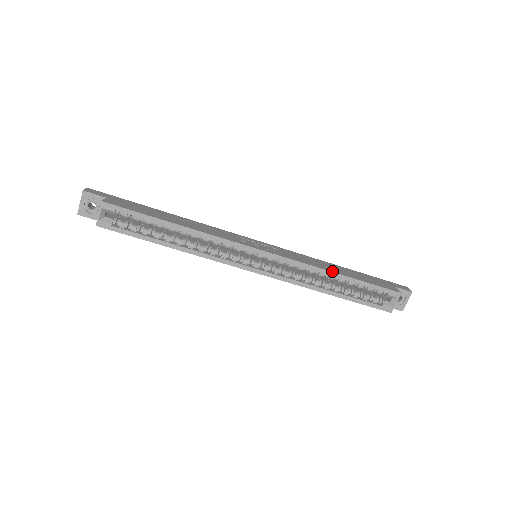
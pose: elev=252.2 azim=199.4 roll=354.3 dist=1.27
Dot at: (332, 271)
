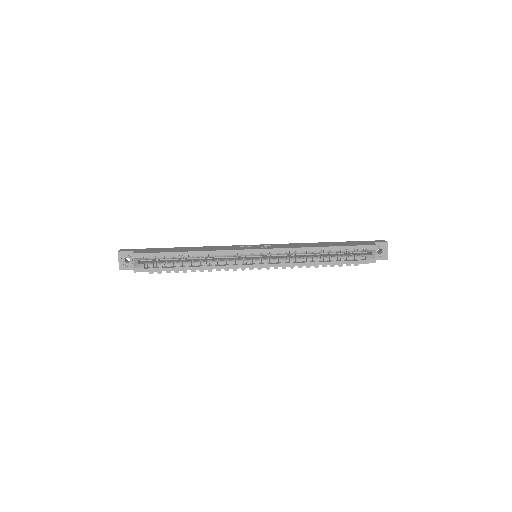
Dot at: (316, 246)
